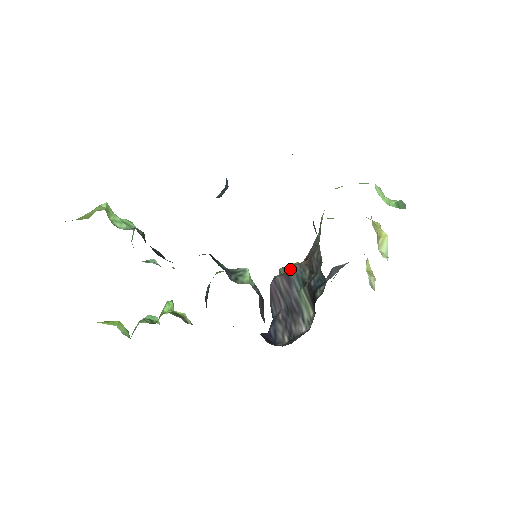
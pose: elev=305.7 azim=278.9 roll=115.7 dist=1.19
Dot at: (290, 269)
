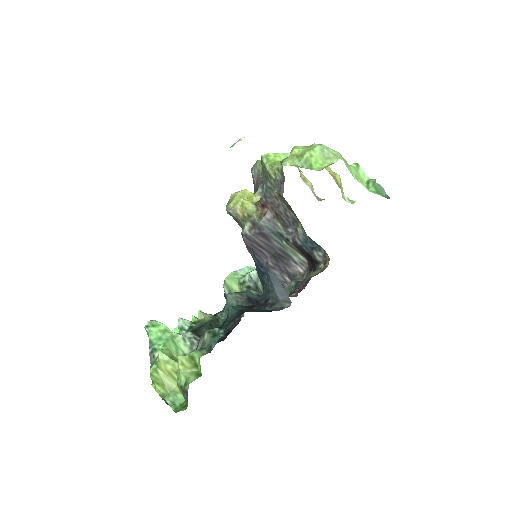
Dot at: (260, 227)
